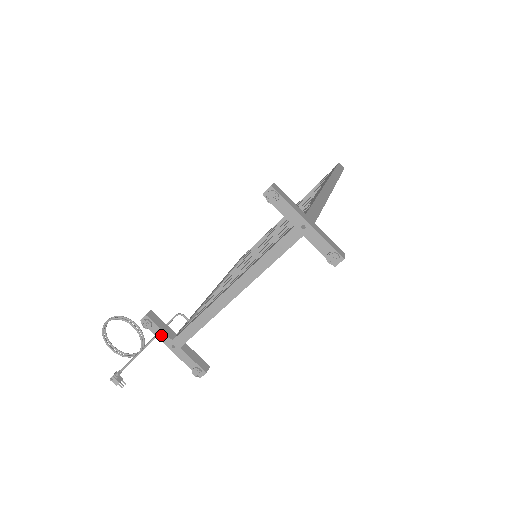
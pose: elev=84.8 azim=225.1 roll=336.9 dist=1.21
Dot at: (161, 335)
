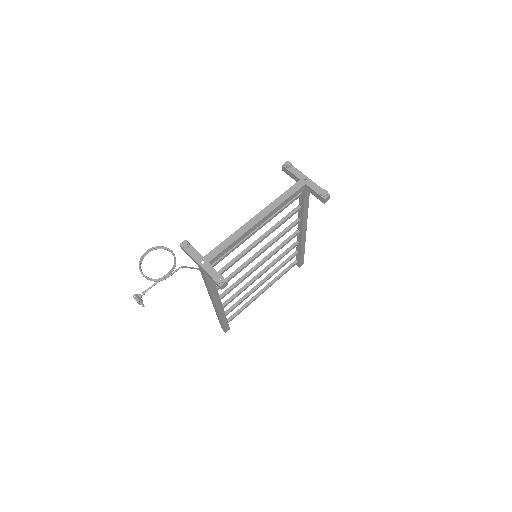
Dot at: (194, 254)
